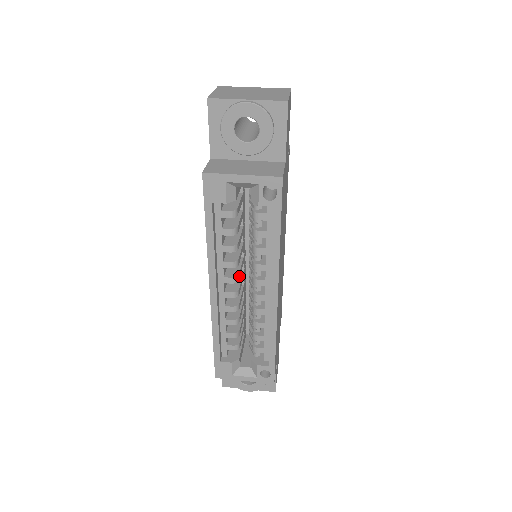
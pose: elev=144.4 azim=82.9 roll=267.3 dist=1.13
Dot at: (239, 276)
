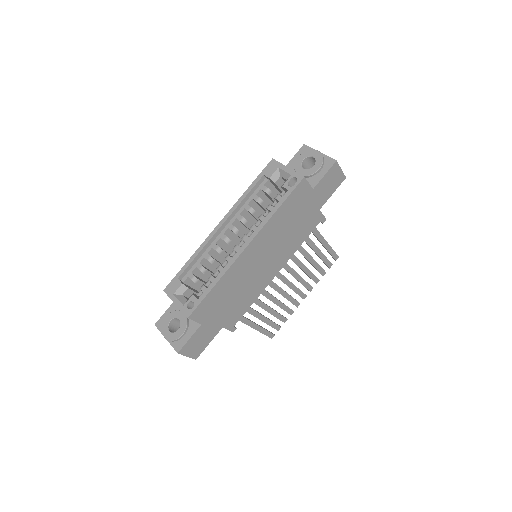
Dot at: (239, 234)
